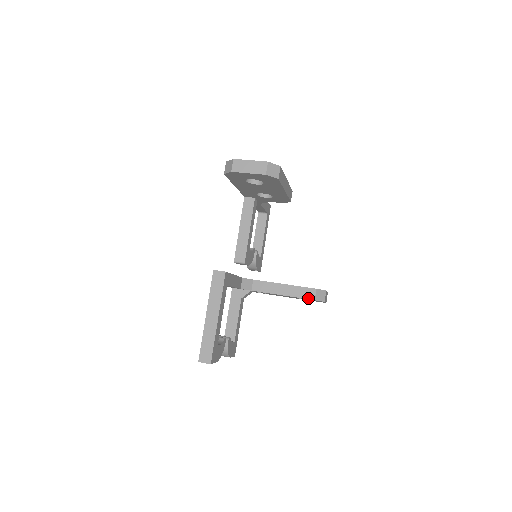
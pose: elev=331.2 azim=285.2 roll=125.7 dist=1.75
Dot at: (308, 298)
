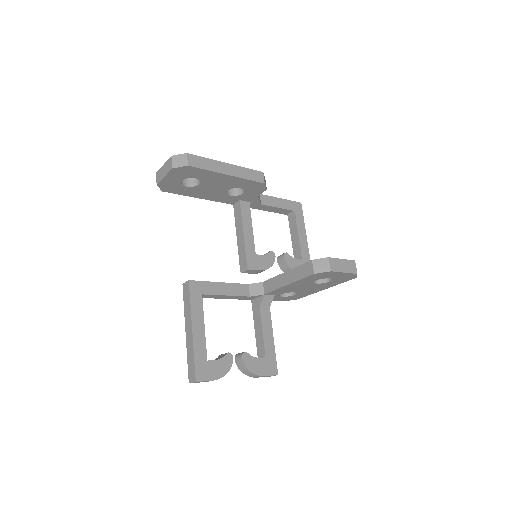
Dot at: (308, 275)
